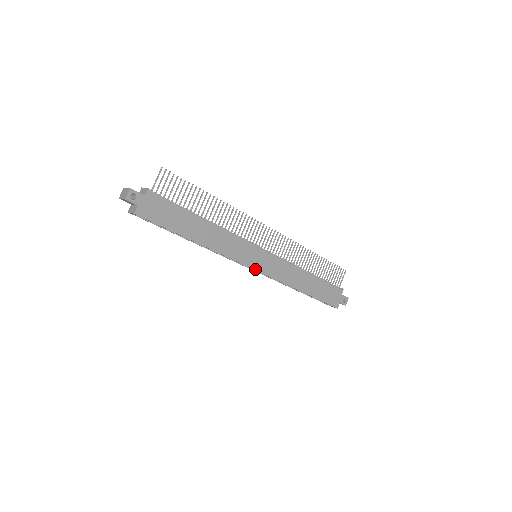
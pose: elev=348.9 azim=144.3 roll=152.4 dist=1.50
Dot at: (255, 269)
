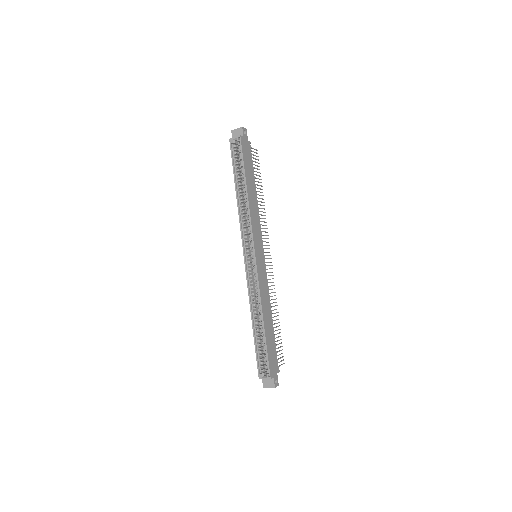
Dot at: (255, 256)
